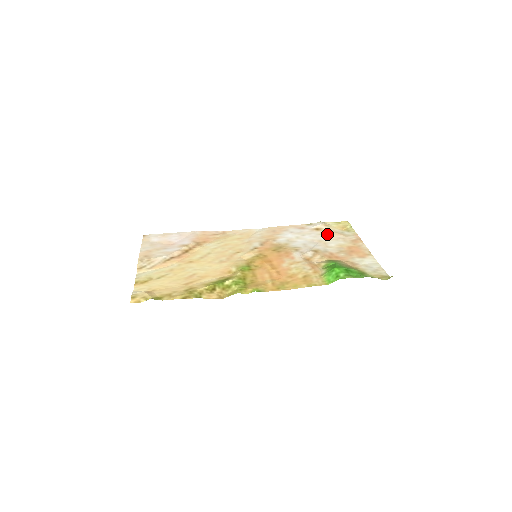
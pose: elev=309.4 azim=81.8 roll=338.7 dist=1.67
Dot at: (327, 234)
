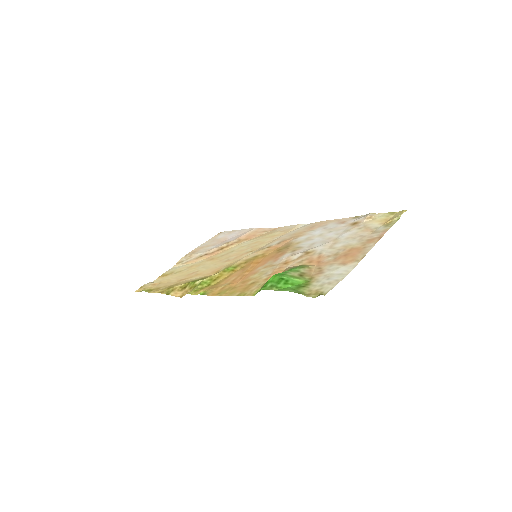
Dot at: (354, 230)
